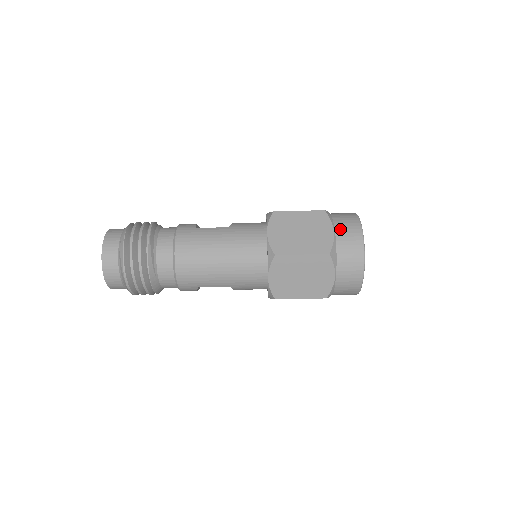
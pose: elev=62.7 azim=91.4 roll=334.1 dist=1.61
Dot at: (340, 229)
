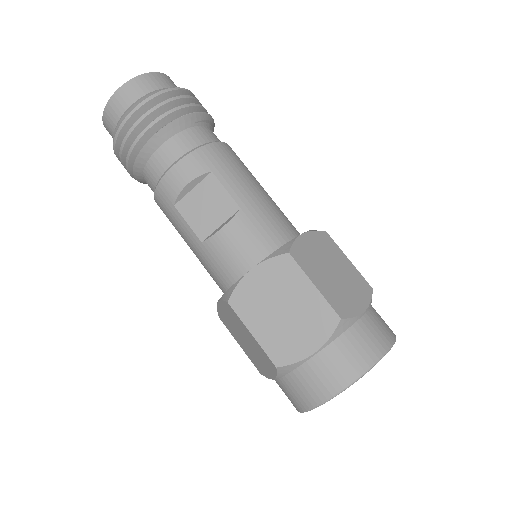
Dot at: occluded
